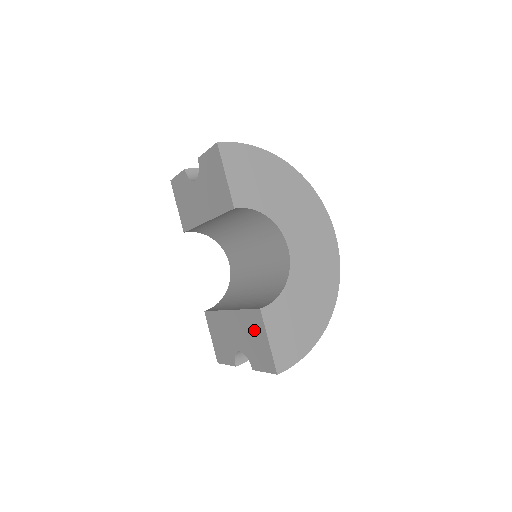
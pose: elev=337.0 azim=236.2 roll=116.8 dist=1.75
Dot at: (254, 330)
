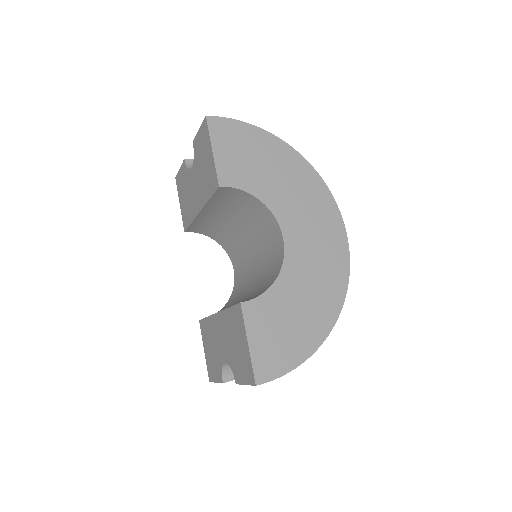
Dot at: (236, 332)
